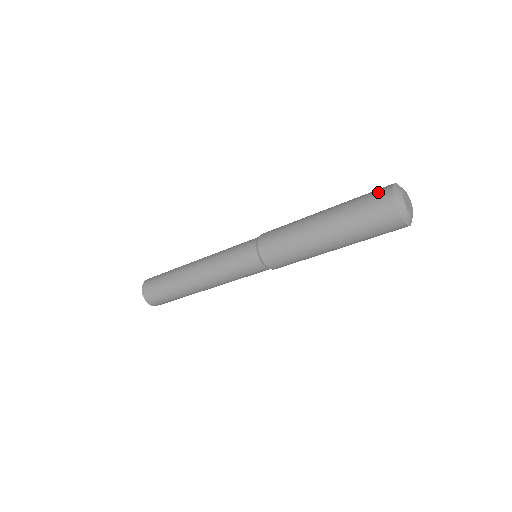
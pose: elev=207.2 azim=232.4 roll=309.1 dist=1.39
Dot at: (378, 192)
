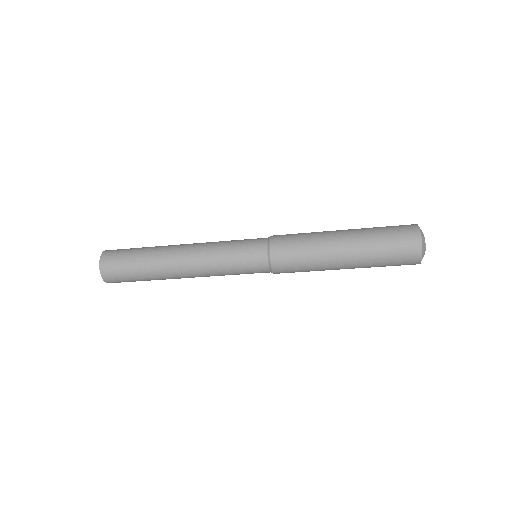
Dot at: (407, 238)
